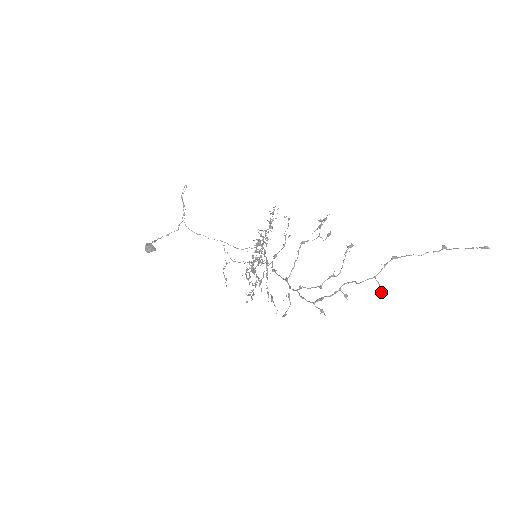
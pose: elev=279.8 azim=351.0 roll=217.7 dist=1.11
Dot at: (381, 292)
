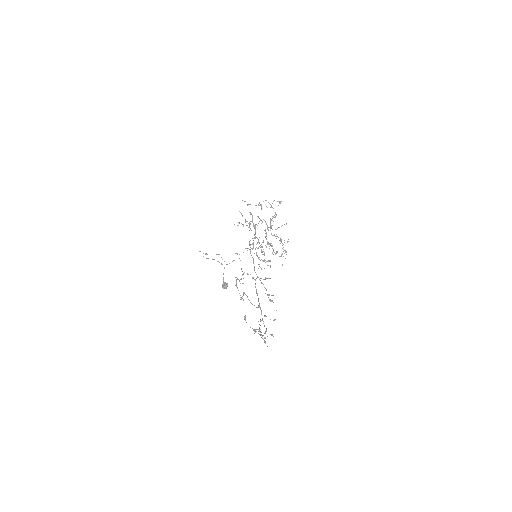
Dot at: occluded
